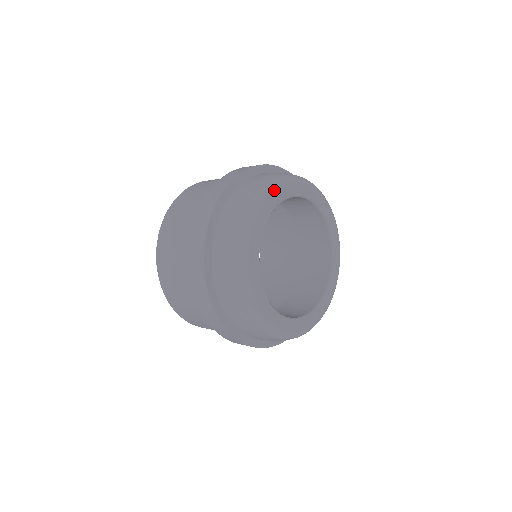
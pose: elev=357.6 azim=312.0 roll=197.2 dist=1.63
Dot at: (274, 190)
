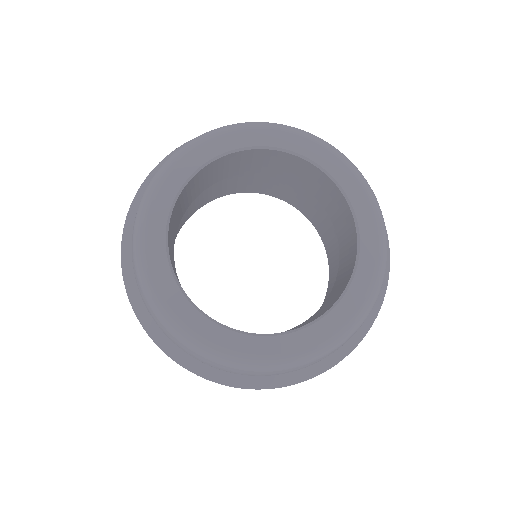
Dot at: (154, 190)
